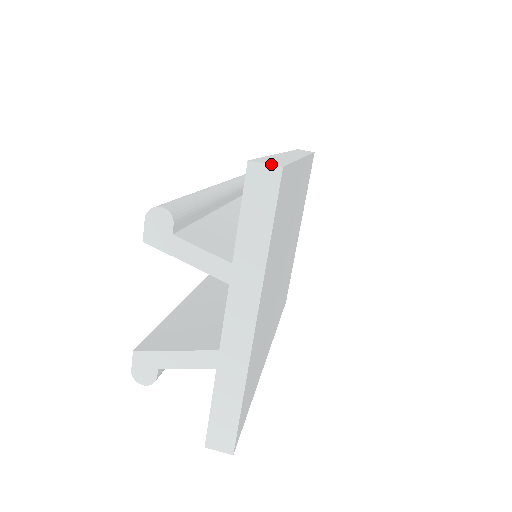
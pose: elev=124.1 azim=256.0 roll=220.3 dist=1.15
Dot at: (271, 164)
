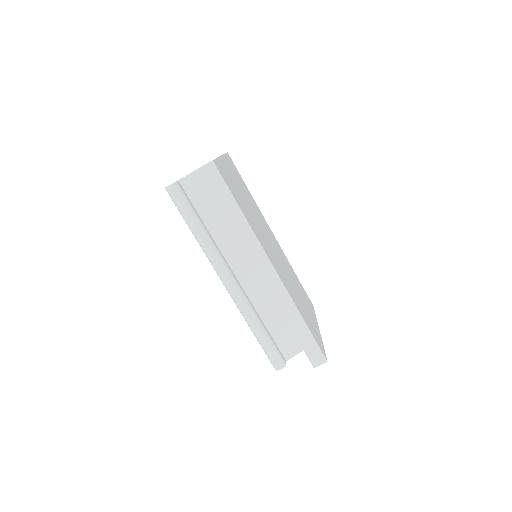
Dot at: (322, 363)
